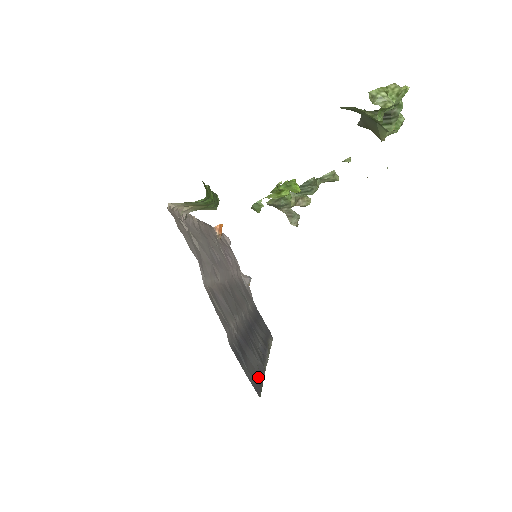
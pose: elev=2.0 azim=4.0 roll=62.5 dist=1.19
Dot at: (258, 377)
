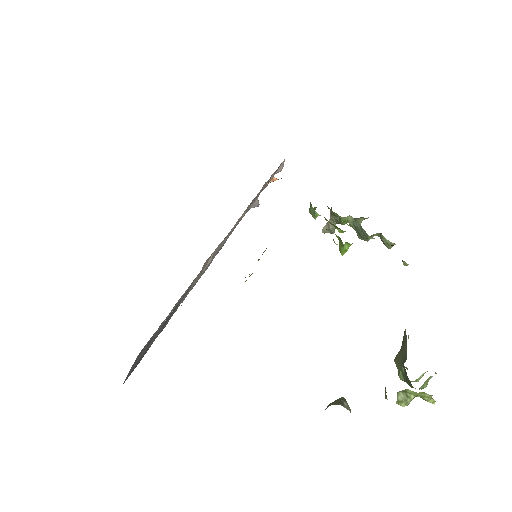
Dot at: (143, 355)
